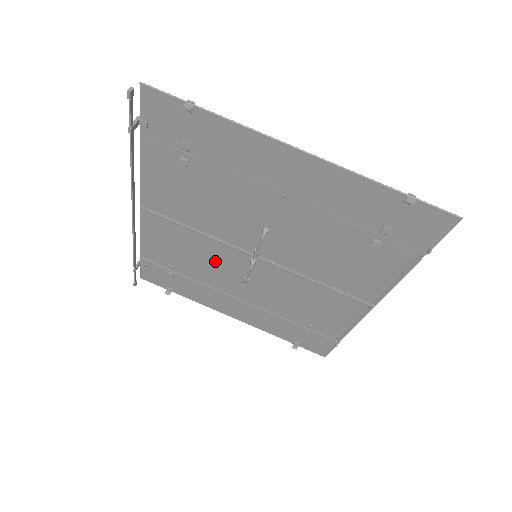
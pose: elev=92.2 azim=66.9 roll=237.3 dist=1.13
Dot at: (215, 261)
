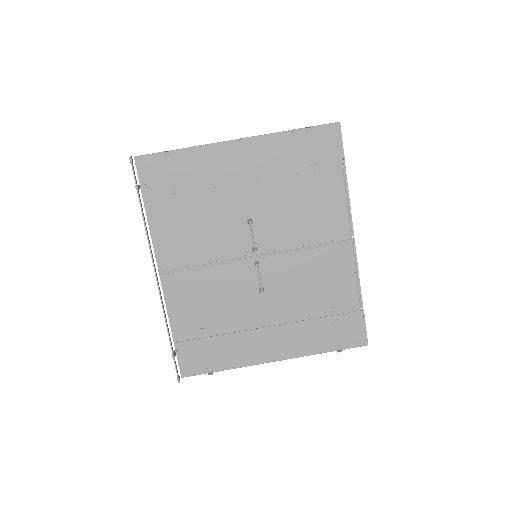
Dot at: (231, 290)
